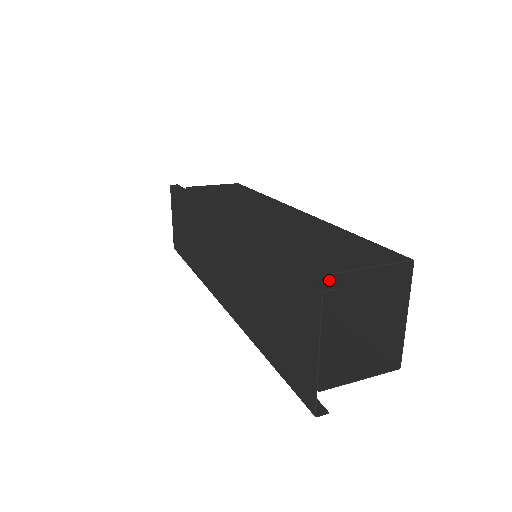
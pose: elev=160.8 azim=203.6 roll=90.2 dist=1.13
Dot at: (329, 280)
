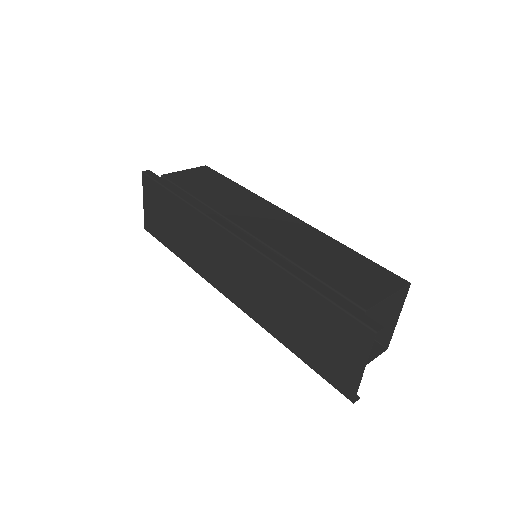
Dot at: occluded
